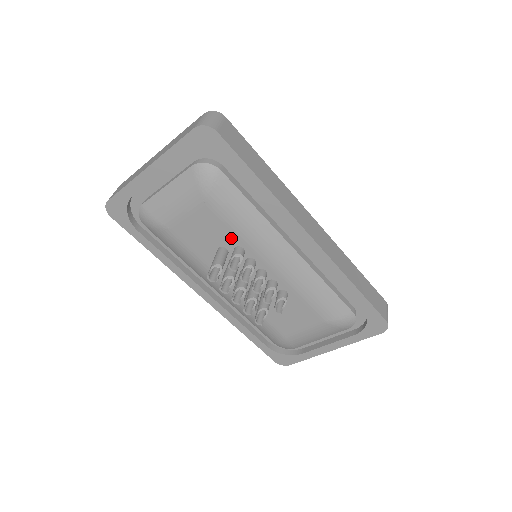
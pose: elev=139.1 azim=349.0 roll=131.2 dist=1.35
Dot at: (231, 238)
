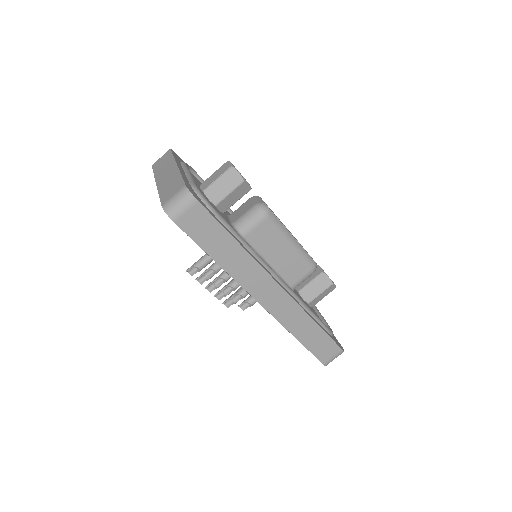
Dot at: occluded
